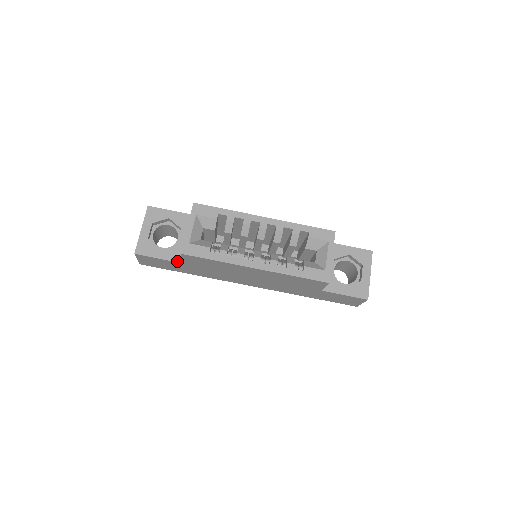
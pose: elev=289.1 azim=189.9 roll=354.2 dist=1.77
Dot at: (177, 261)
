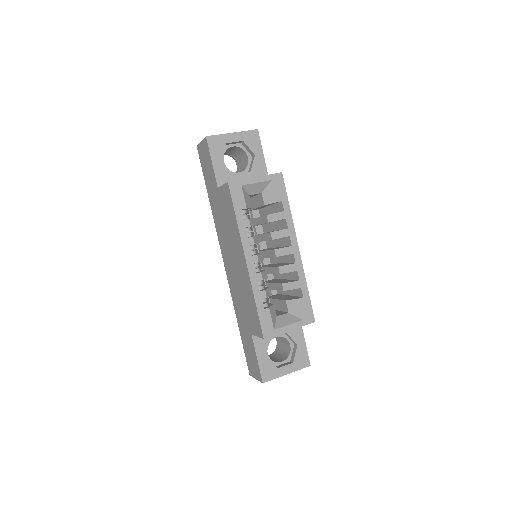
Dot at: (218, 181)
